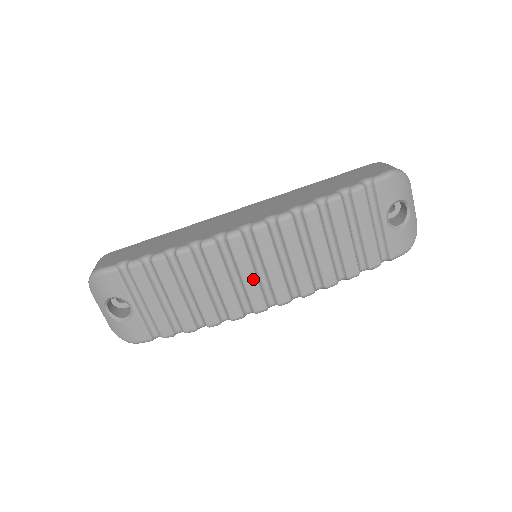
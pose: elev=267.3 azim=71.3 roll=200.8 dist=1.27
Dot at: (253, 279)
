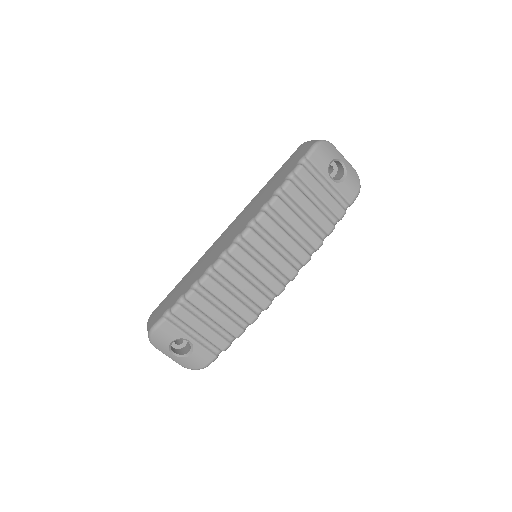
Dot at: (263, 272)
